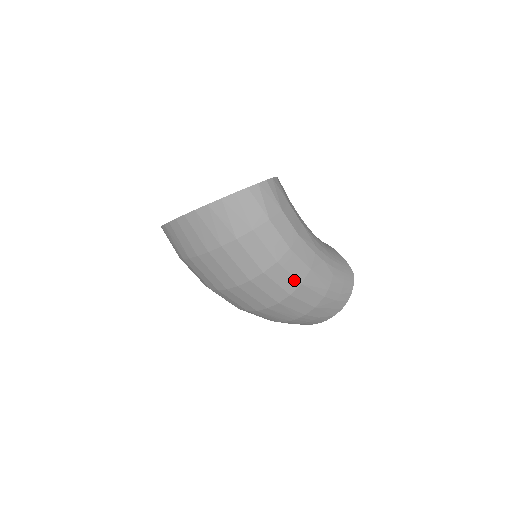
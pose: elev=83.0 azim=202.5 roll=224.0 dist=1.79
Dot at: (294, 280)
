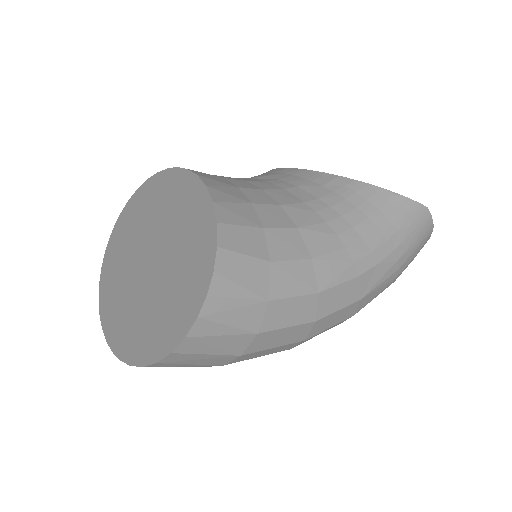
Dot at: occluded
